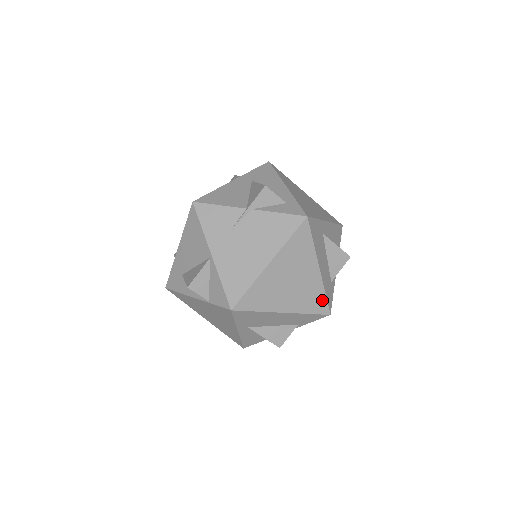
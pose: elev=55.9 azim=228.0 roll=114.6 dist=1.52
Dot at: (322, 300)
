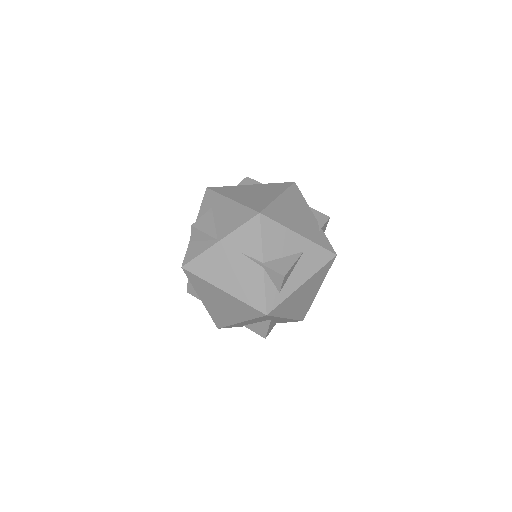
Dot at: (223, 324)
